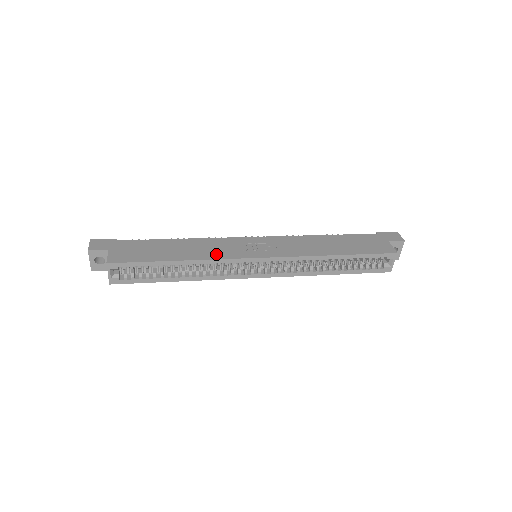
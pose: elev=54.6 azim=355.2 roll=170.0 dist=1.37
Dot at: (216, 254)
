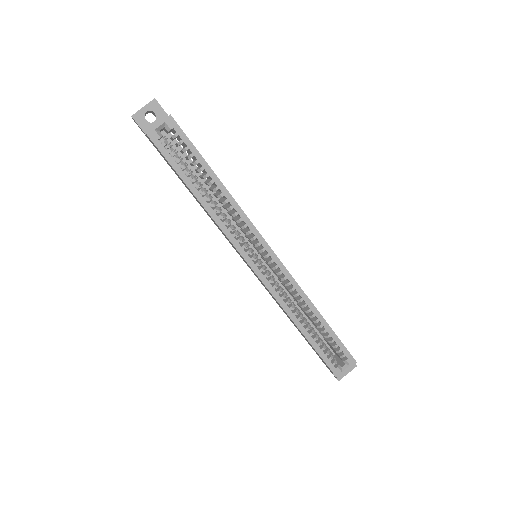
Dot at: occluded
